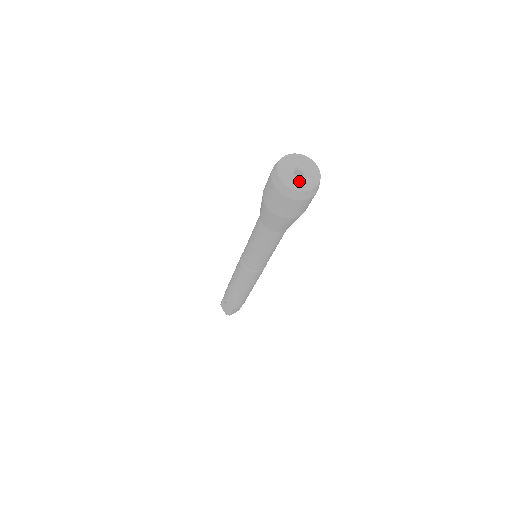
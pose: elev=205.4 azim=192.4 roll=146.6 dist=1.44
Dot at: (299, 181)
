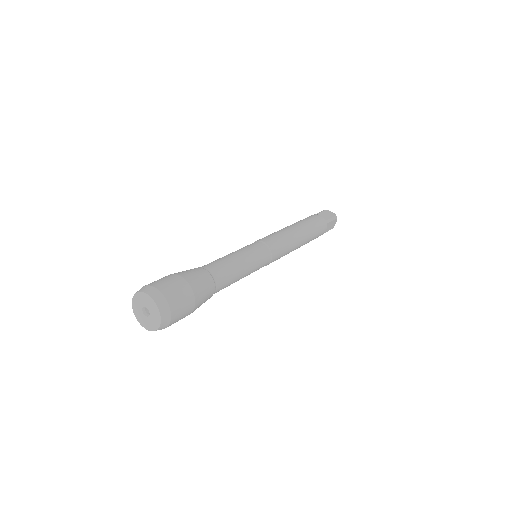
Dot at: (141, 314)
